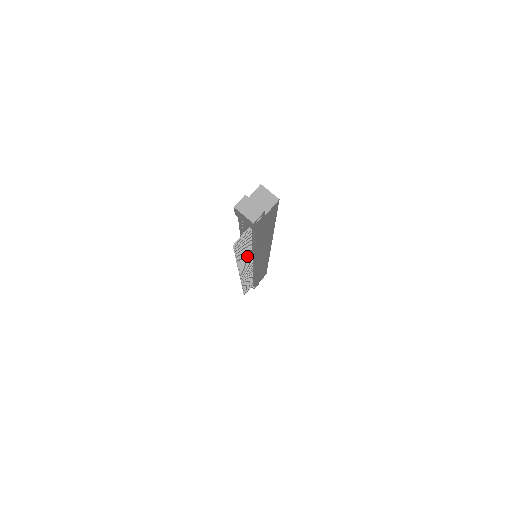
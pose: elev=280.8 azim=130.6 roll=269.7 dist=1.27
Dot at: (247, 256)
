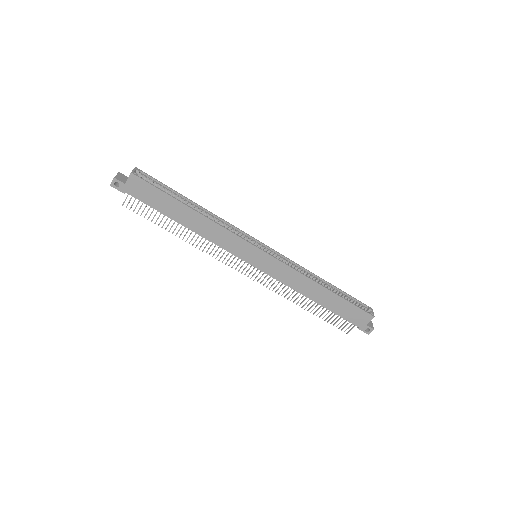
Dot at: (194, 236)
